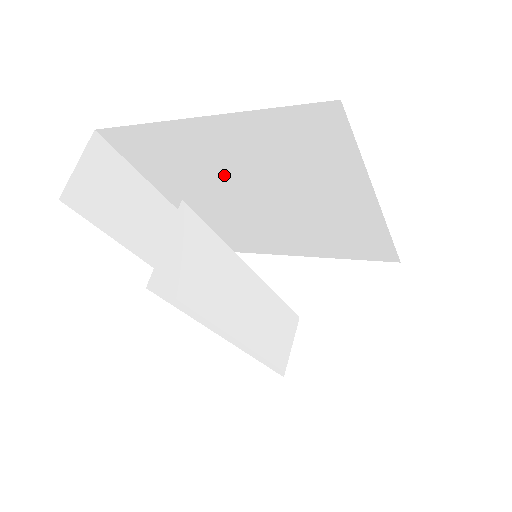
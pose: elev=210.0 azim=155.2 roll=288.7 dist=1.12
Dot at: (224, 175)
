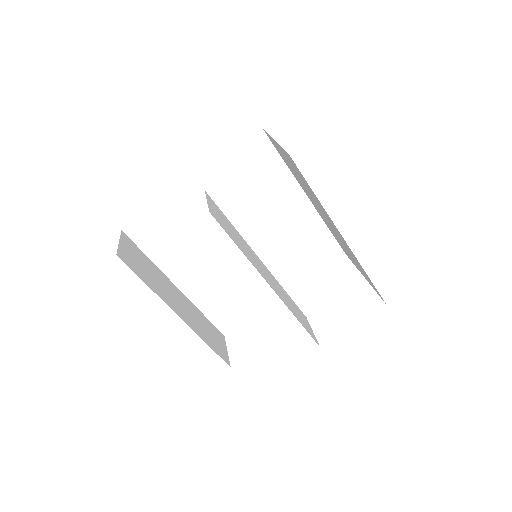
Dot at: (213, 228)
